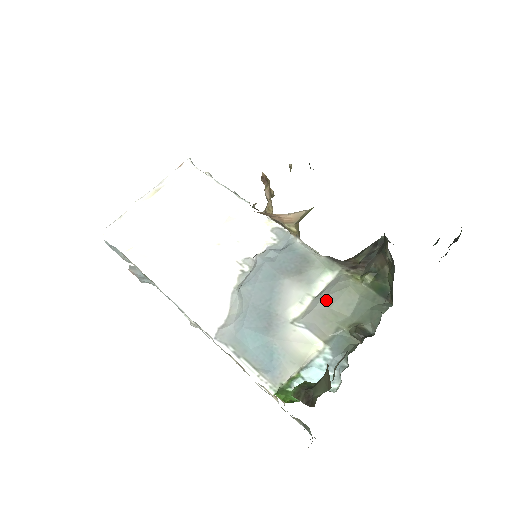
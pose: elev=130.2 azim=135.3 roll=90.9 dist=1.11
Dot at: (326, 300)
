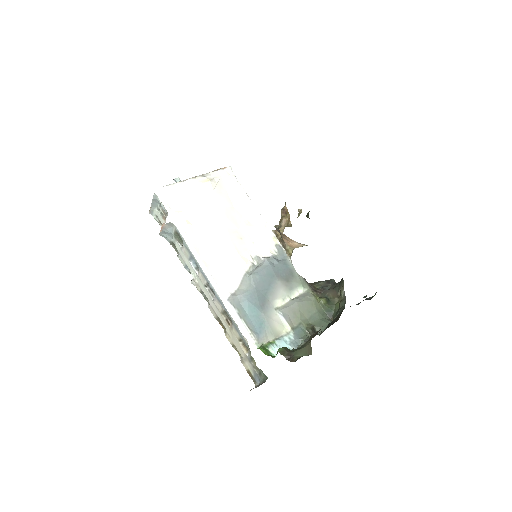
Dot at: (299, 304)
